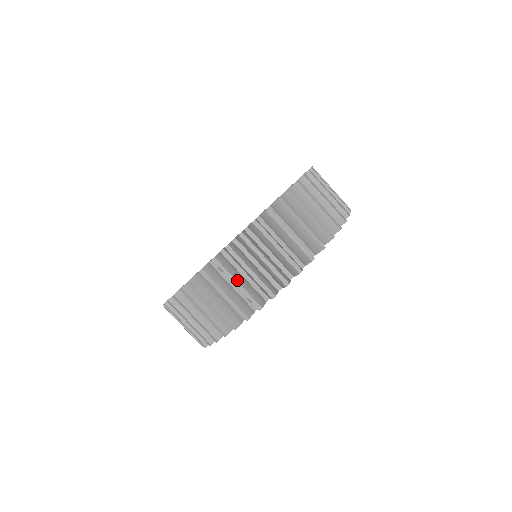
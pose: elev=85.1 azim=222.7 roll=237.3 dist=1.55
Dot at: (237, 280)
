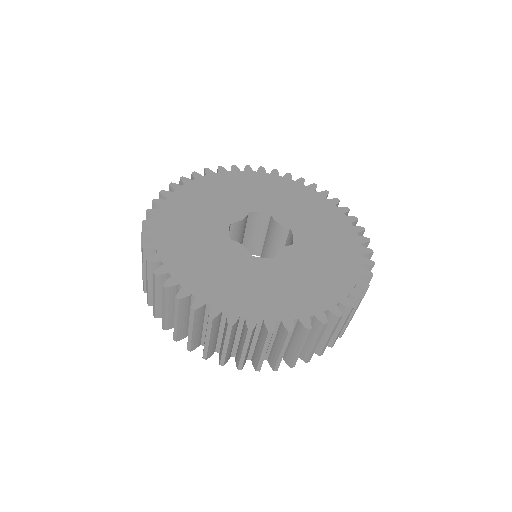
Dot at: (210, 338)
